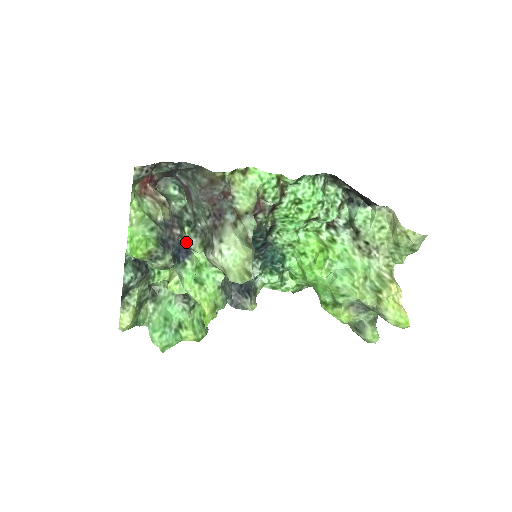
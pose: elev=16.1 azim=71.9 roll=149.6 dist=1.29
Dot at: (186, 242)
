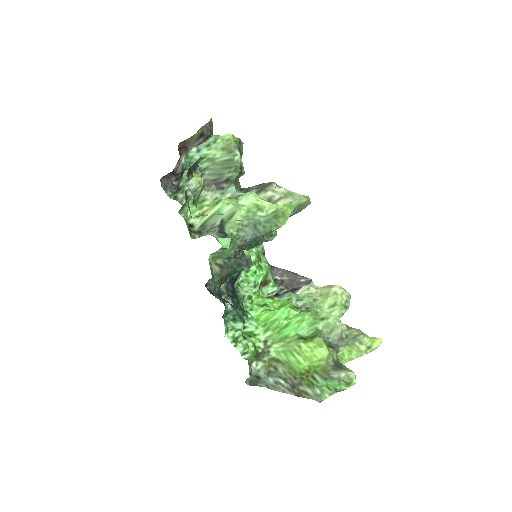
Dot at: occluded
